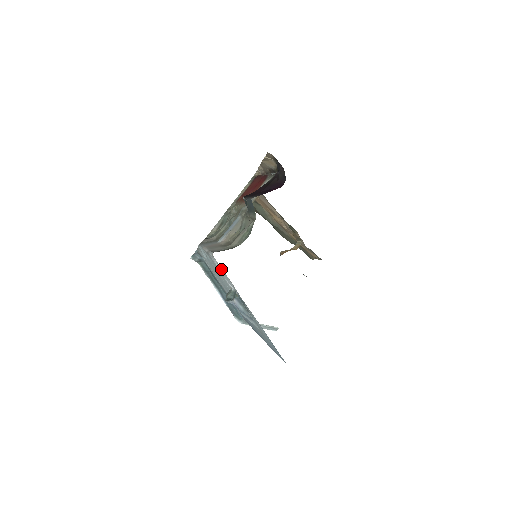
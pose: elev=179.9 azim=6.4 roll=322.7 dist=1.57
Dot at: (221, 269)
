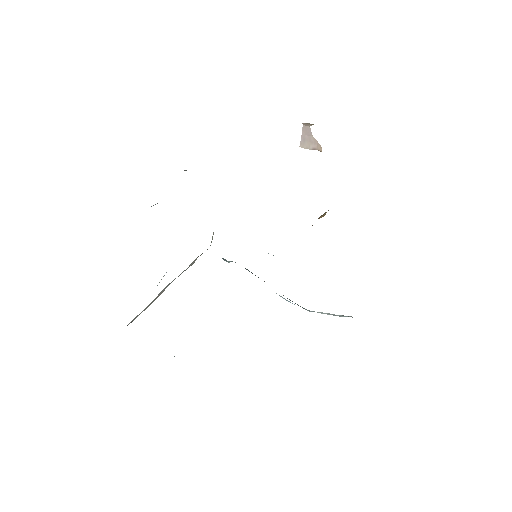
Dot at: occluded
